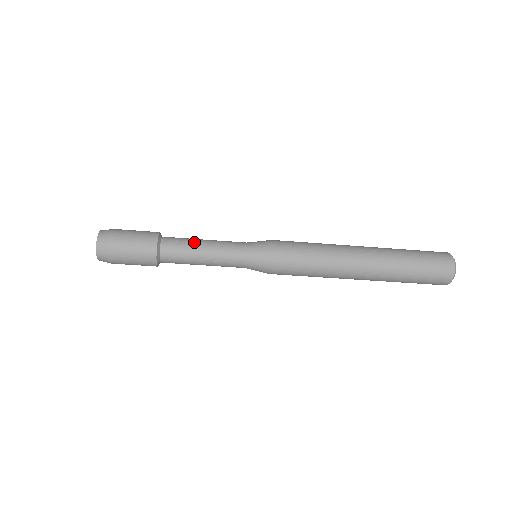
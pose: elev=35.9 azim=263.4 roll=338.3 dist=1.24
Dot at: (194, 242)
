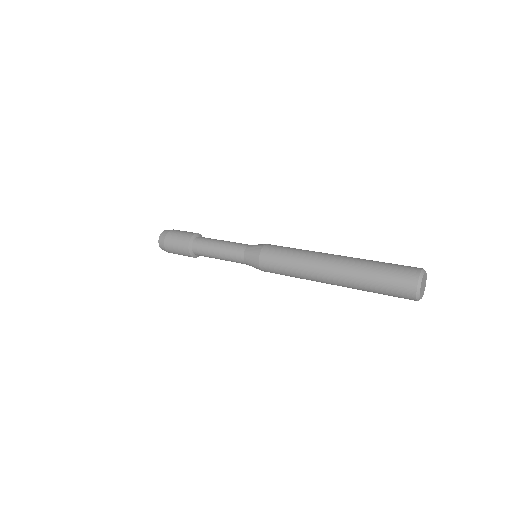
Dot at: (211, 256)
